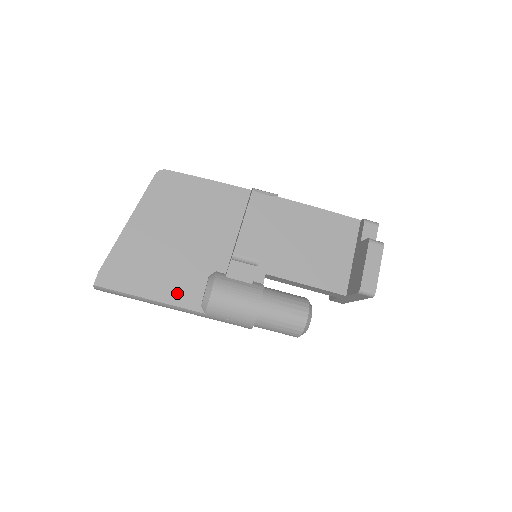
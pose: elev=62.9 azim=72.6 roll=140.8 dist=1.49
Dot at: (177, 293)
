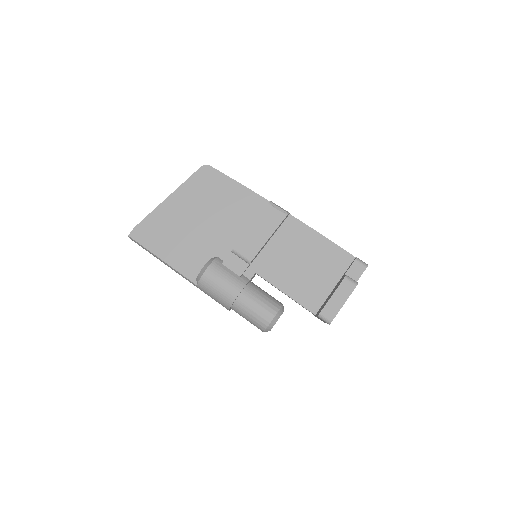
Dot at: (183, 263)
